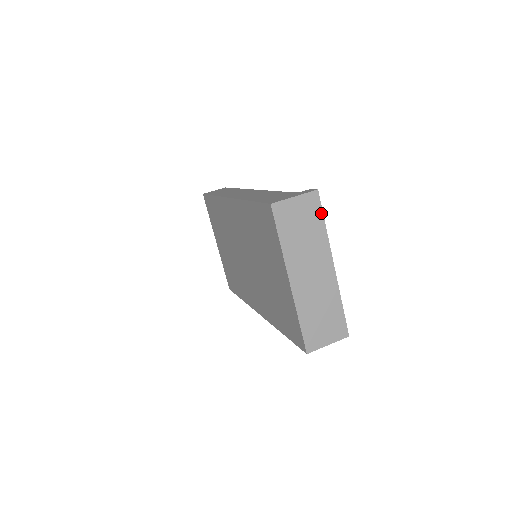
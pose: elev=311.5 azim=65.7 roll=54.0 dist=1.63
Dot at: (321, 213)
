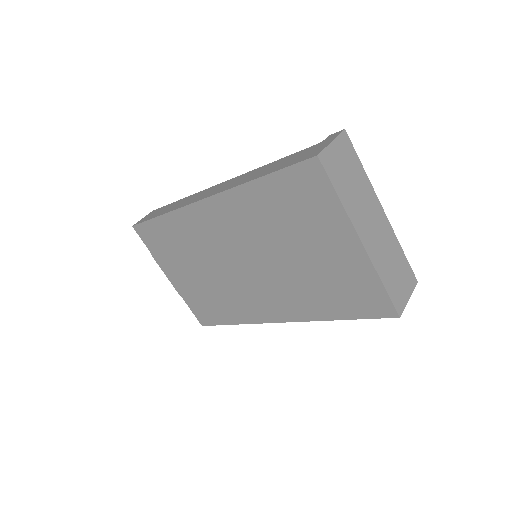
Dot at: (356, 155)
